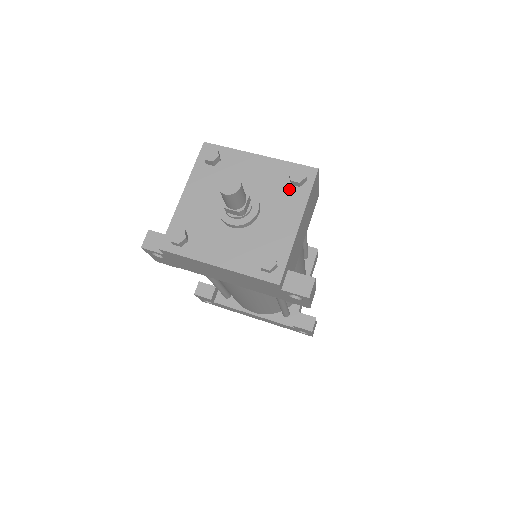
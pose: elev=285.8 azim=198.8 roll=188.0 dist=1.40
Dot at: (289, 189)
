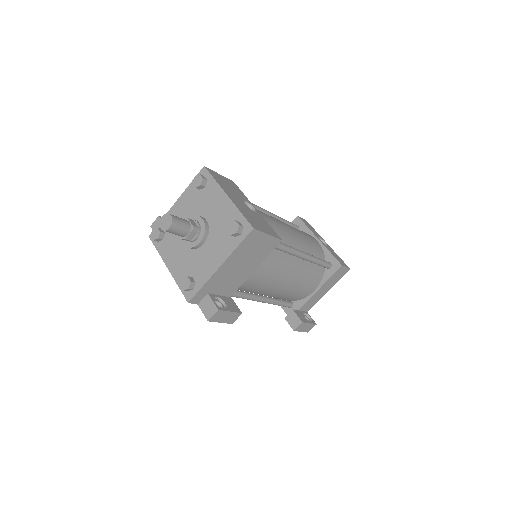
Dot at: (228, 235)
